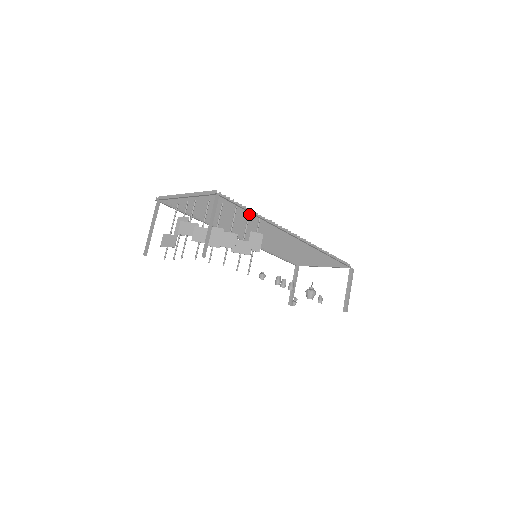
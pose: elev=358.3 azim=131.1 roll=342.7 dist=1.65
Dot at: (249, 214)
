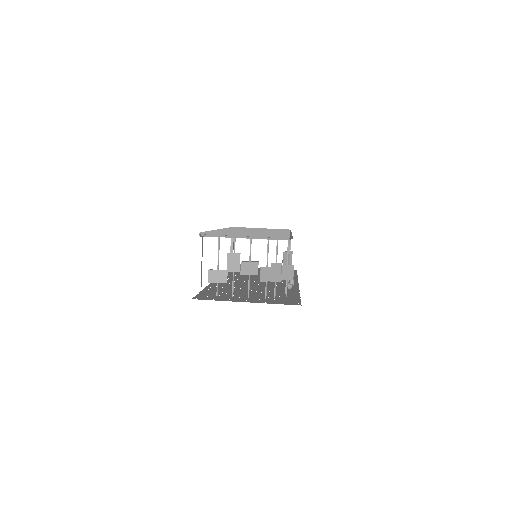
Dot at: occluded
